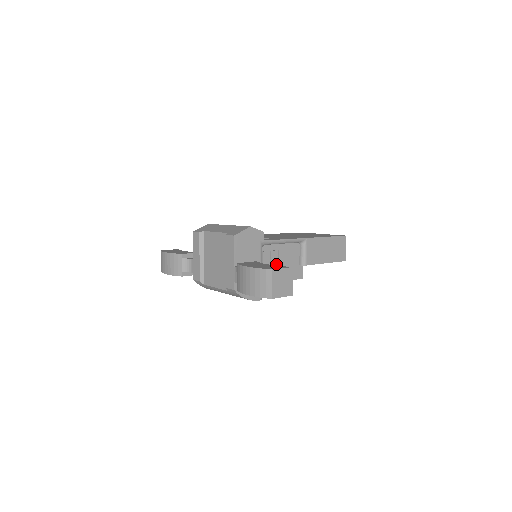
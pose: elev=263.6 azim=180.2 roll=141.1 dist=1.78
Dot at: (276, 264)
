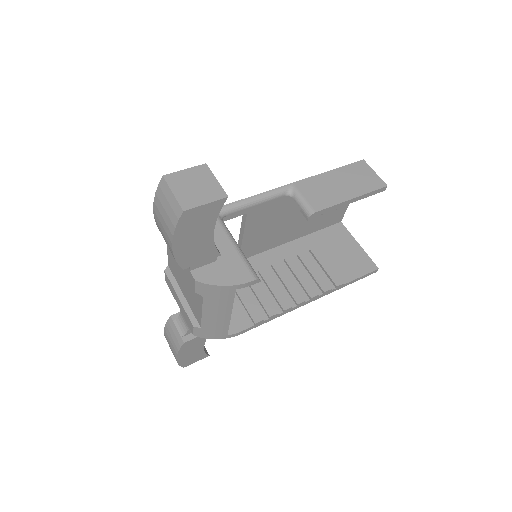
Dot at: (318, 268)
